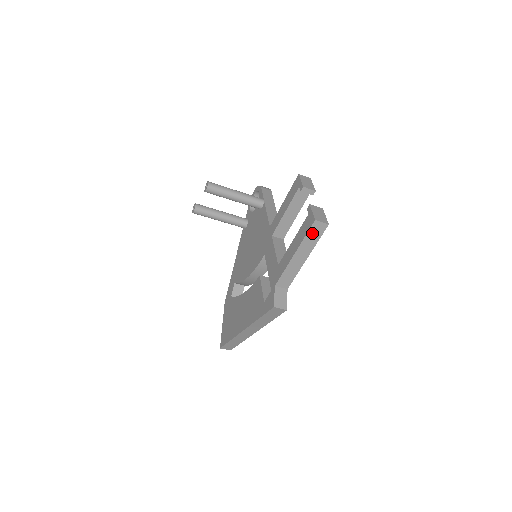
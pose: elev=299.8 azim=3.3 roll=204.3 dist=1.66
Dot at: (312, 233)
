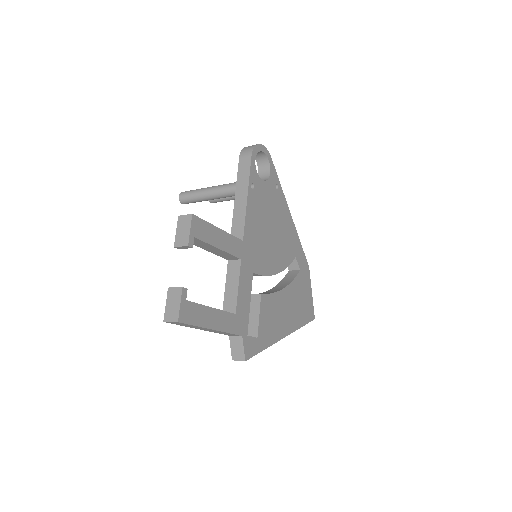
Dot at: (180, 324)
